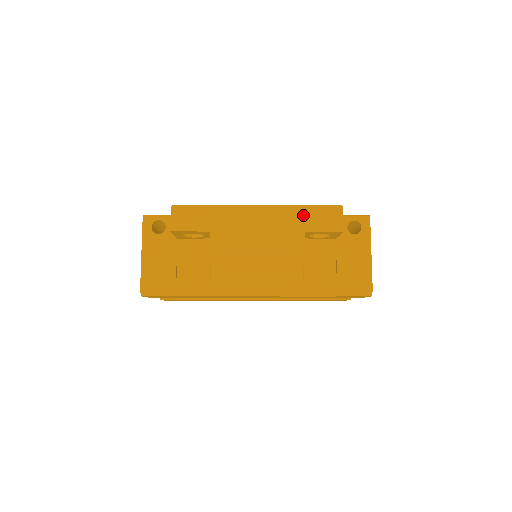
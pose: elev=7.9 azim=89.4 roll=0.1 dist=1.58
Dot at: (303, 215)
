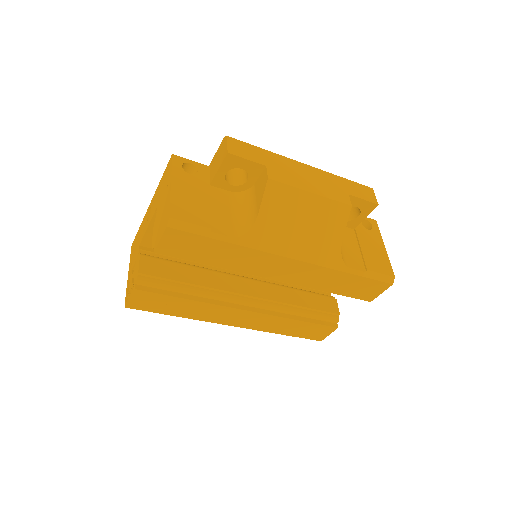
Dot at: (344, 182)
